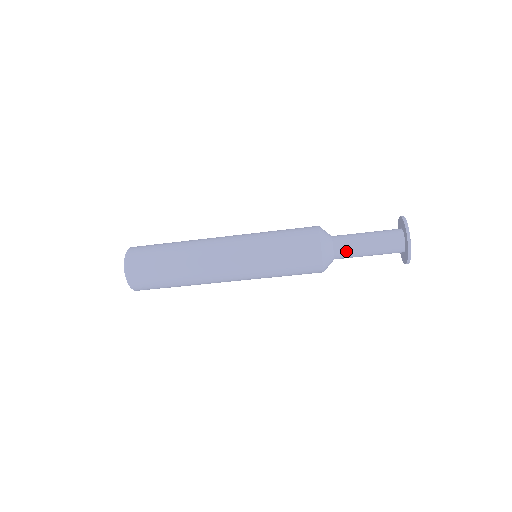
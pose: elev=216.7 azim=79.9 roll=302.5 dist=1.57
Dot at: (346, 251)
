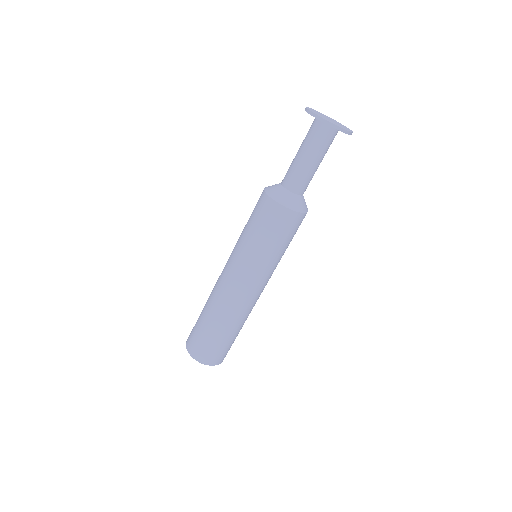
Dot at: (288, 174)
